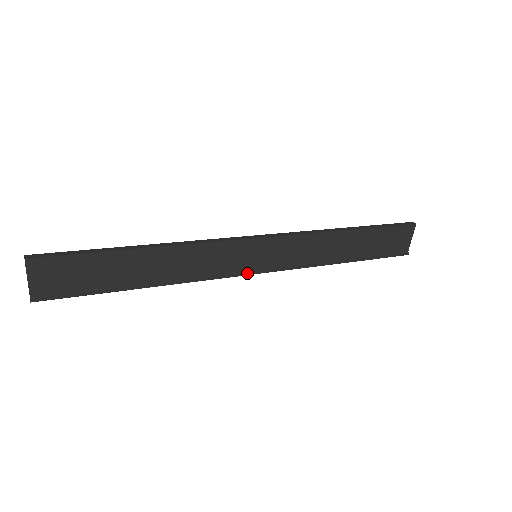
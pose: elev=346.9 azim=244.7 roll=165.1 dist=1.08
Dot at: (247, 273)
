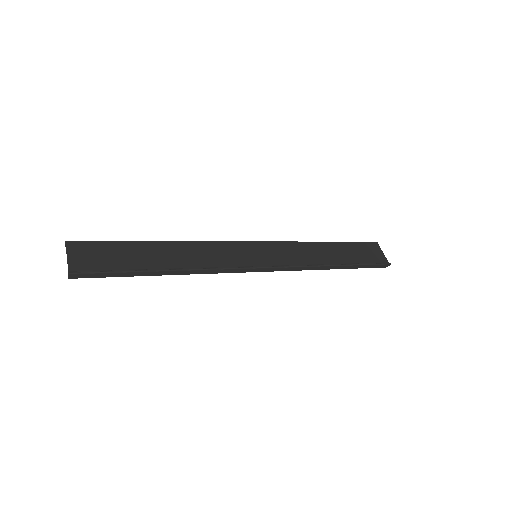
Dot at: (254, 267)
